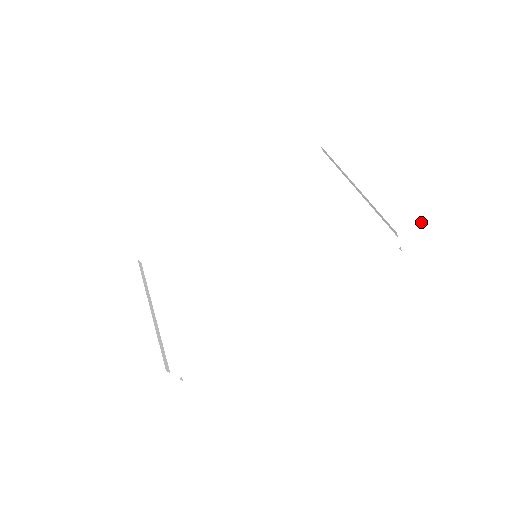
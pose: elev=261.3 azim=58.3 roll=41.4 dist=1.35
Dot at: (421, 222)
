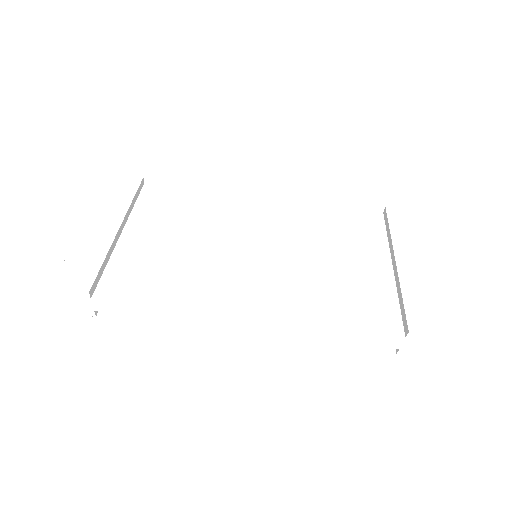
Dot at: (437, 339)
